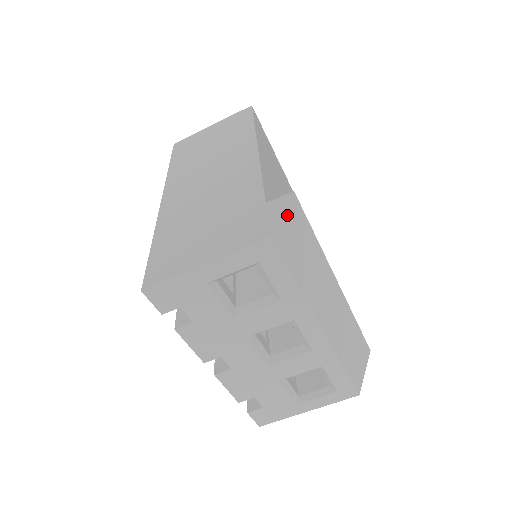
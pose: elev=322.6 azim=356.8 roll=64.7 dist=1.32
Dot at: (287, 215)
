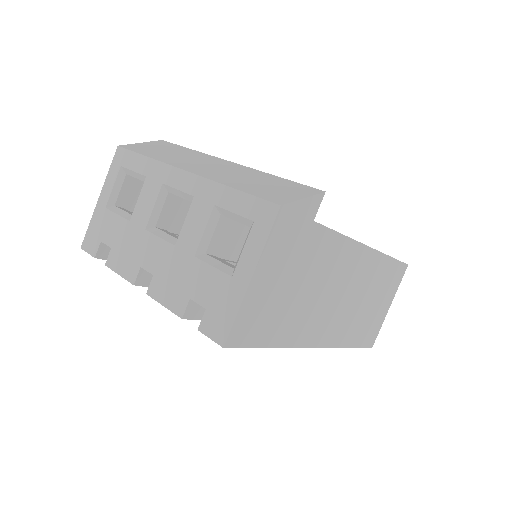
Dot at: (147, 144)
